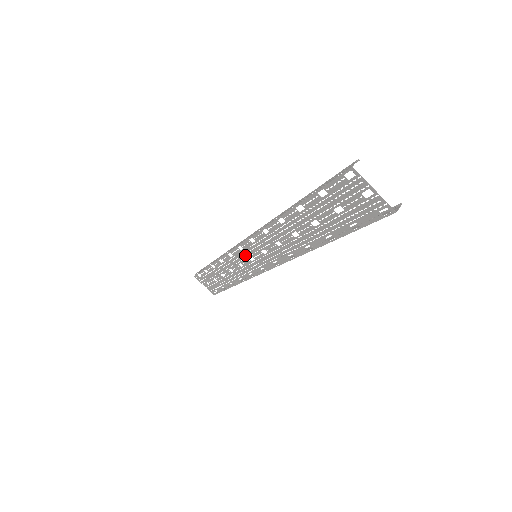
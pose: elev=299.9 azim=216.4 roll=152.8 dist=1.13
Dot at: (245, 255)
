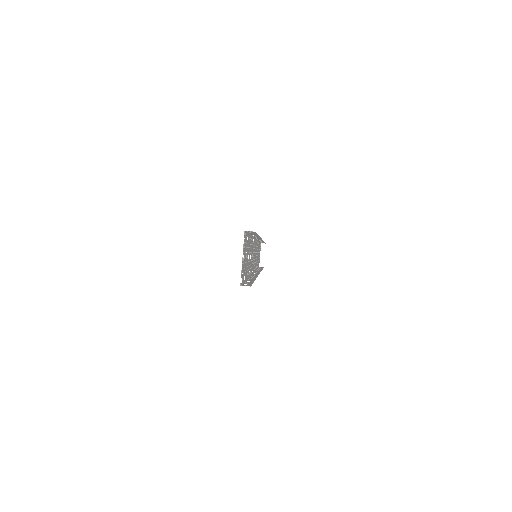
Dot at: occluded
